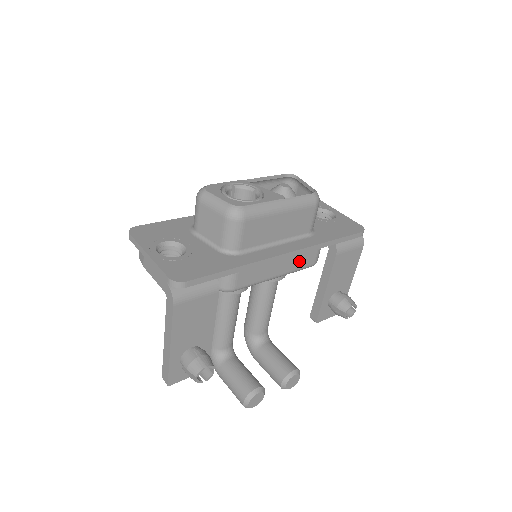
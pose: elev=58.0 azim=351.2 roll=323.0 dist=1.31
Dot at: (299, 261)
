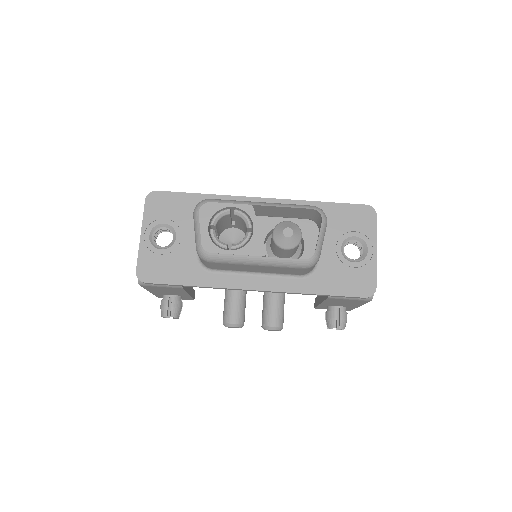
Dot at: occluded
